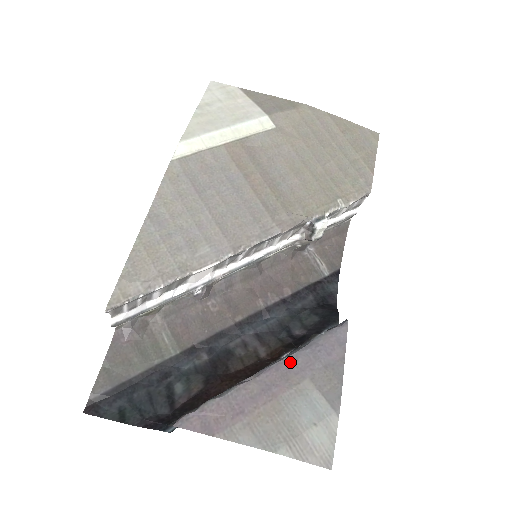
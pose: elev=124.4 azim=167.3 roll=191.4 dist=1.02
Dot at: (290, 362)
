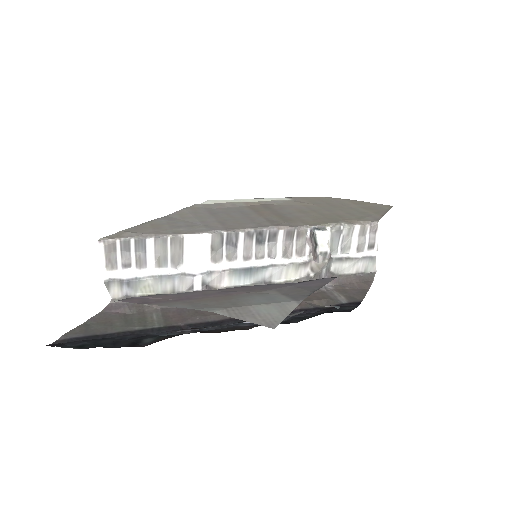
Dot at: (259, 286)
